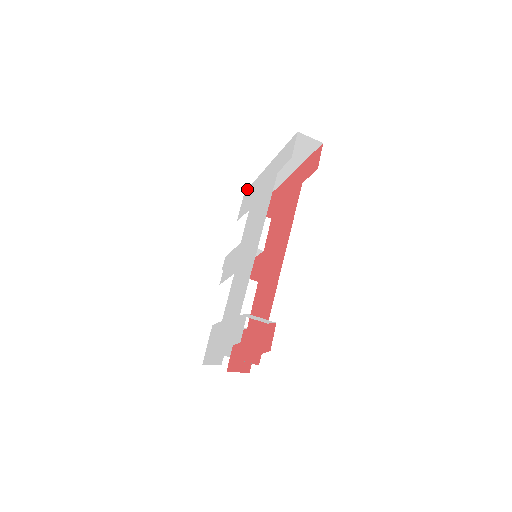
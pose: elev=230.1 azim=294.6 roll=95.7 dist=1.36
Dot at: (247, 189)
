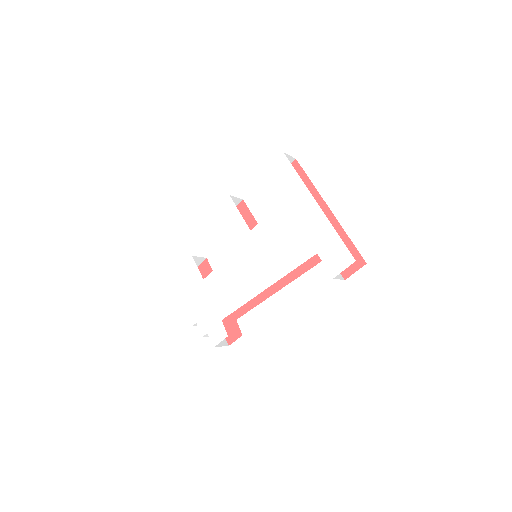
Dot at: (288, 160)
